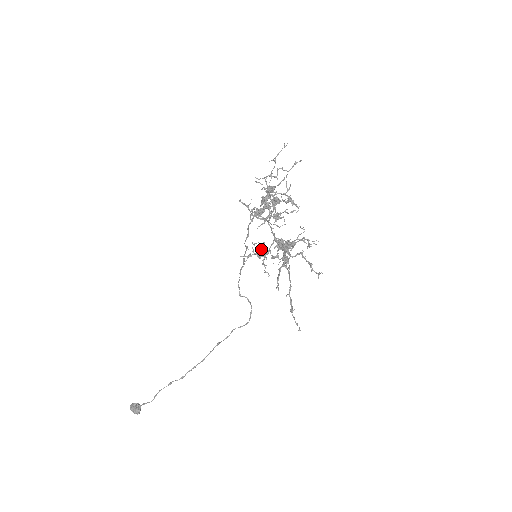
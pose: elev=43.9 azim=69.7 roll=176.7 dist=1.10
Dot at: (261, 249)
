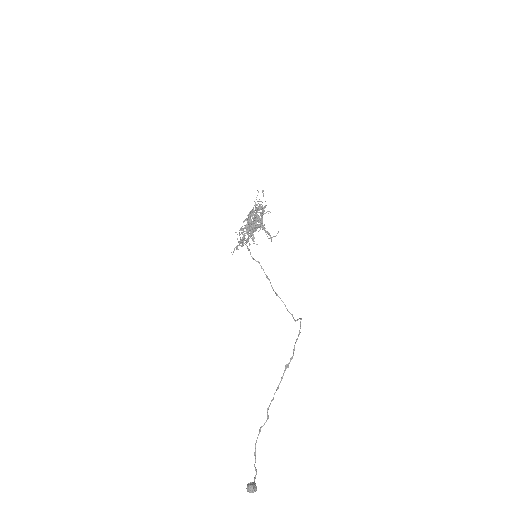
Dot at: occluded
